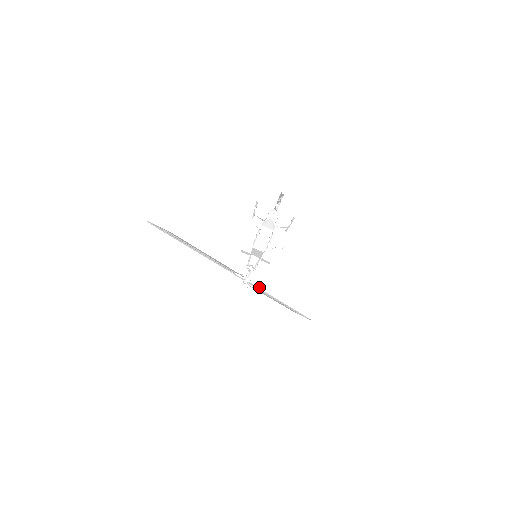
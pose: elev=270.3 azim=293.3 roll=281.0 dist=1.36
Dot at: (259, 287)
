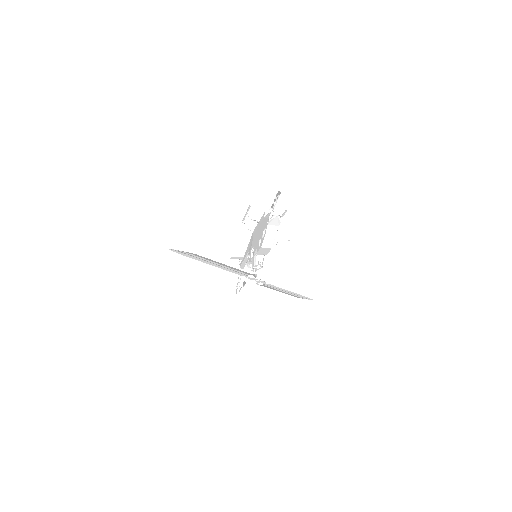
Dot at: (268, 283)
